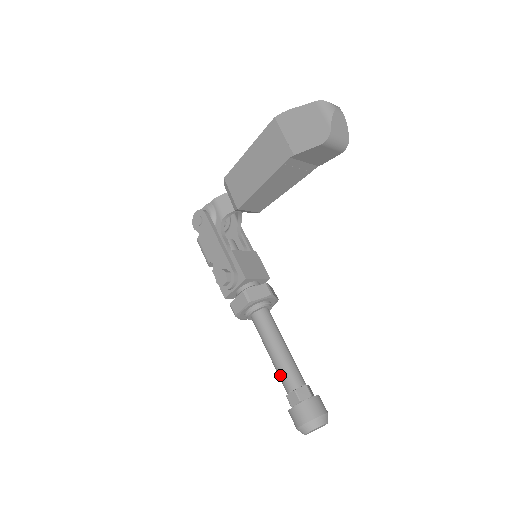
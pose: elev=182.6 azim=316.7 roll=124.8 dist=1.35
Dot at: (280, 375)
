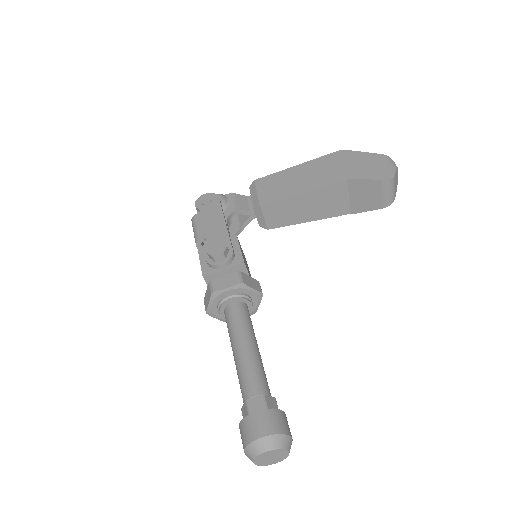
Dot at: (246, 374)
